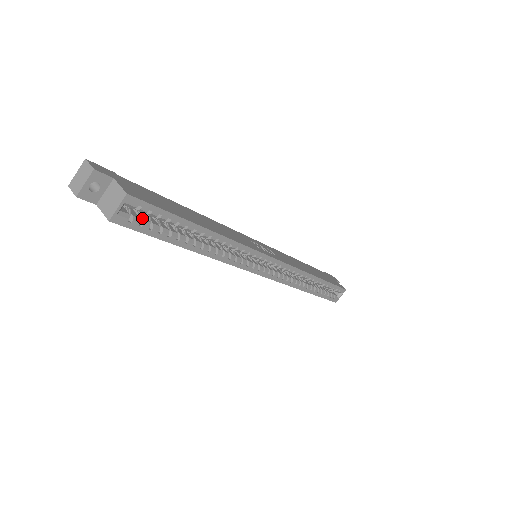
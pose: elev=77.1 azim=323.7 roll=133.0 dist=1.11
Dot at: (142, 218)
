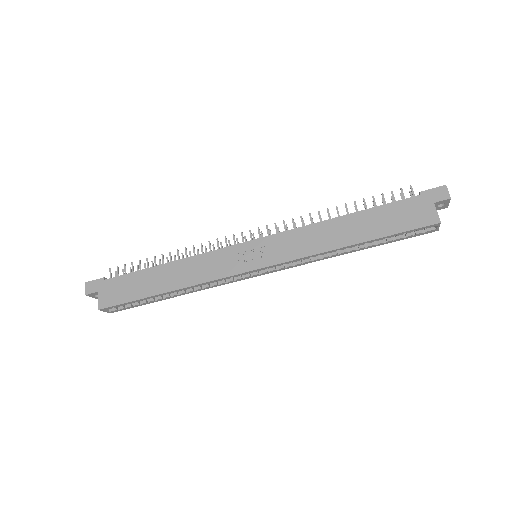
Dot at: occluded
